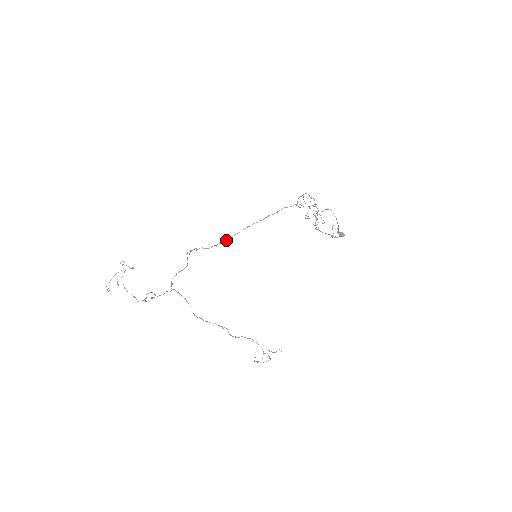
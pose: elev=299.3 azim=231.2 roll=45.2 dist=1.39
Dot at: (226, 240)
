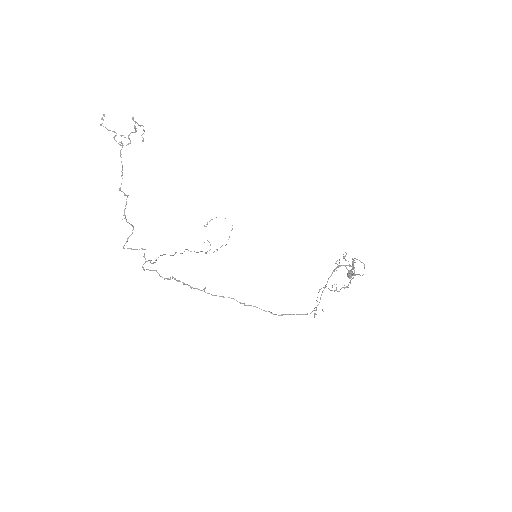
Dot at: occluded
